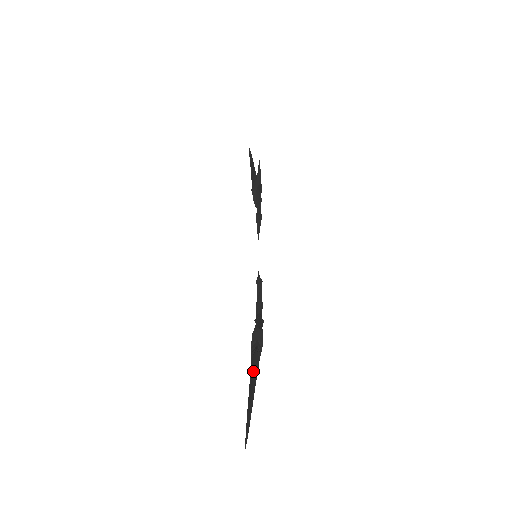
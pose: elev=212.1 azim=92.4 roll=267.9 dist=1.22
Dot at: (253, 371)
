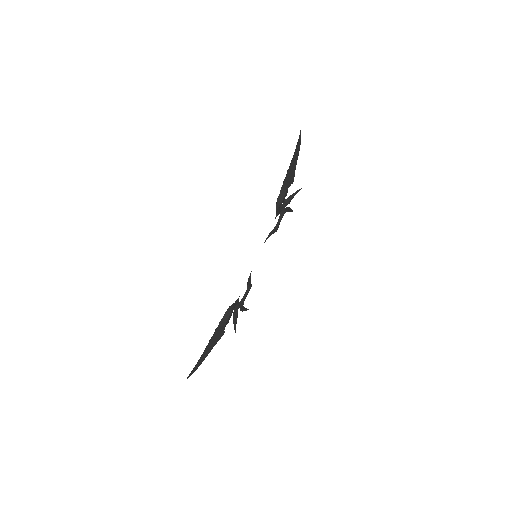
Dot at: (215, 343)
